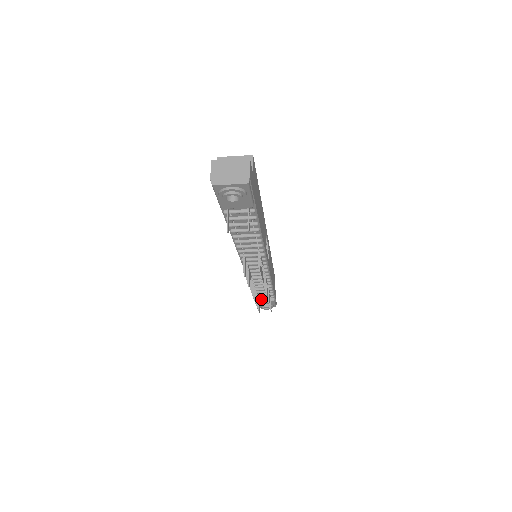
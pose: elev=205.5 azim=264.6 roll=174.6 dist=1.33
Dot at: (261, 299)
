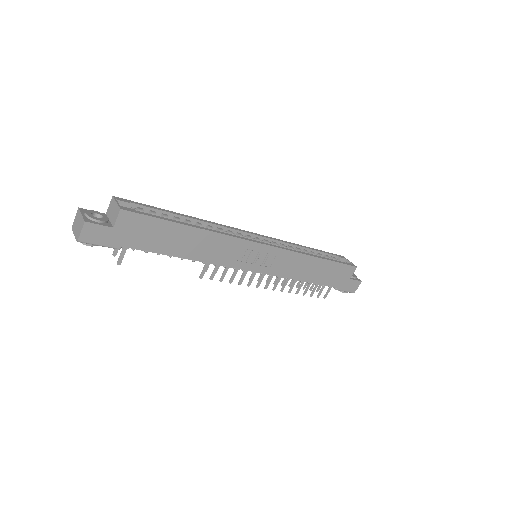
Dot at: occluded
